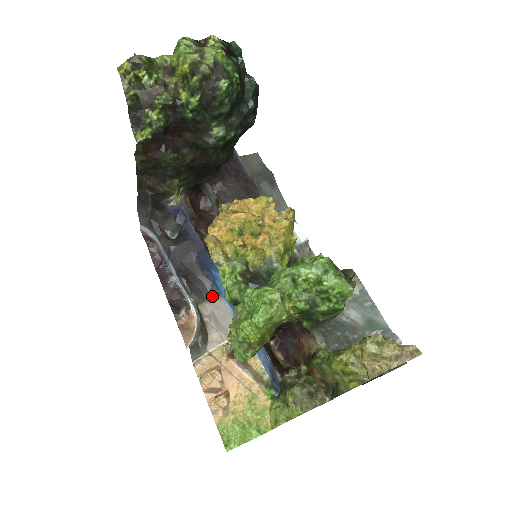
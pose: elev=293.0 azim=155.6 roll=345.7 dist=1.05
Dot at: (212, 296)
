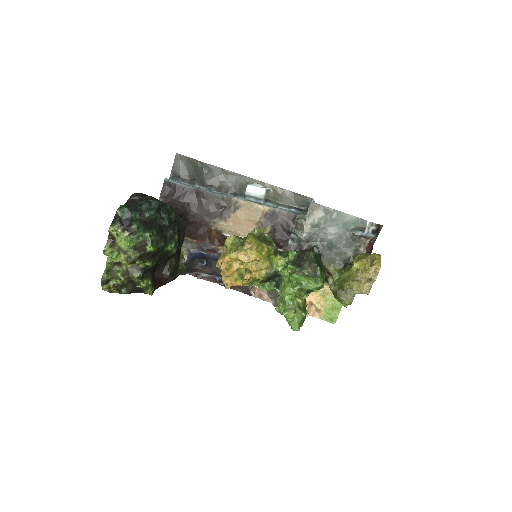
Dot at: occluded
